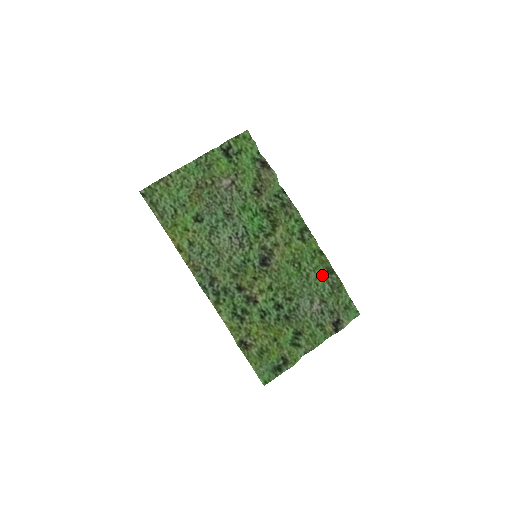
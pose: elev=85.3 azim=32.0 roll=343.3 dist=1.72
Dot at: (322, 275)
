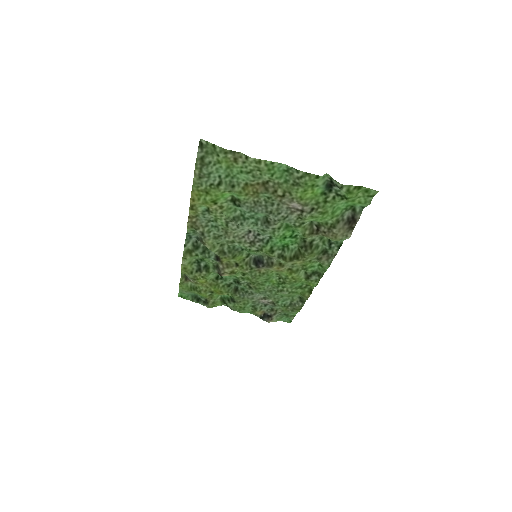
Dot at: (293, 296)
